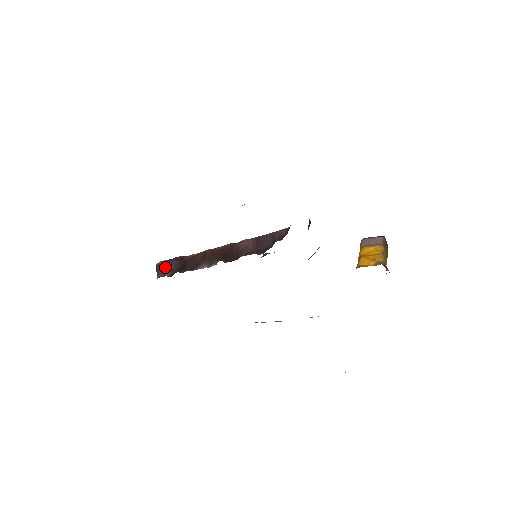
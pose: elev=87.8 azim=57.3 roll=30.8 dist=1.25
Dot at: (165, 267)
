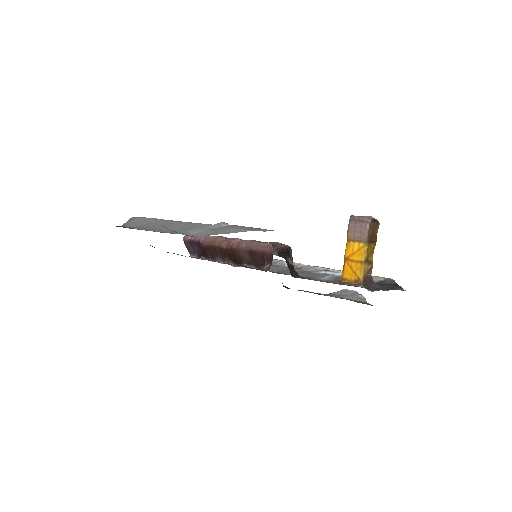
Dot at: (191, 247)
